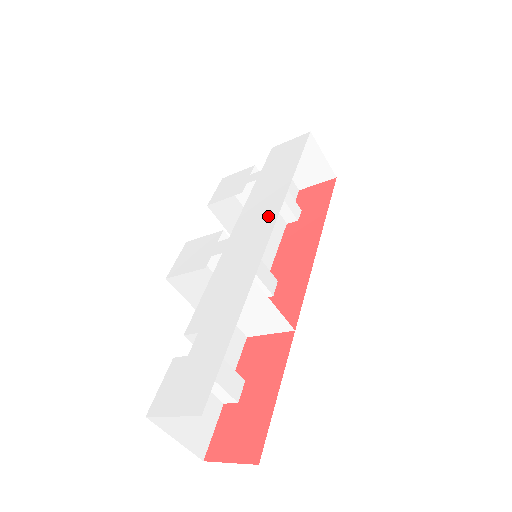
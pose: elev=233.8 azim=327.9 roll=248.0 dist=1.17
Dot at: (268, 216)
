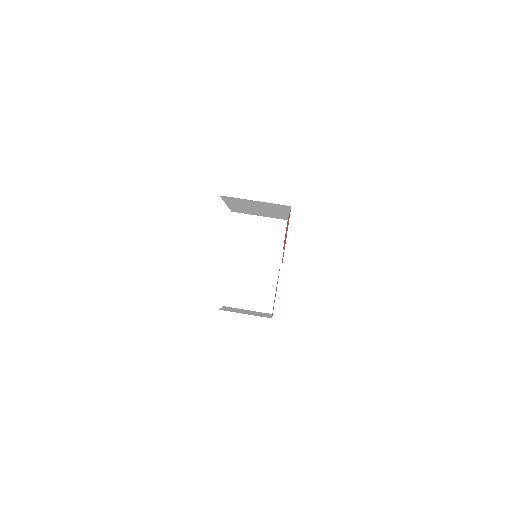
Dot at: occluded
